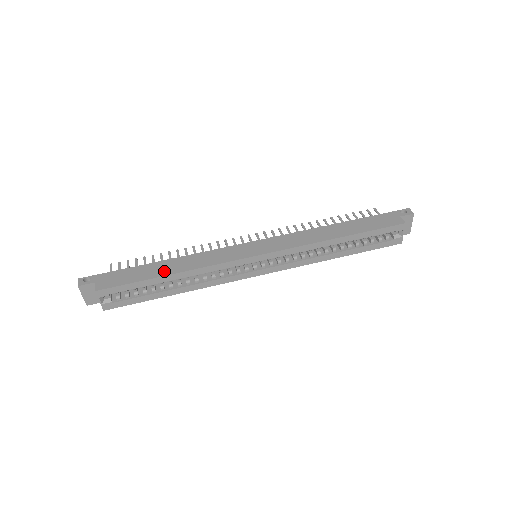
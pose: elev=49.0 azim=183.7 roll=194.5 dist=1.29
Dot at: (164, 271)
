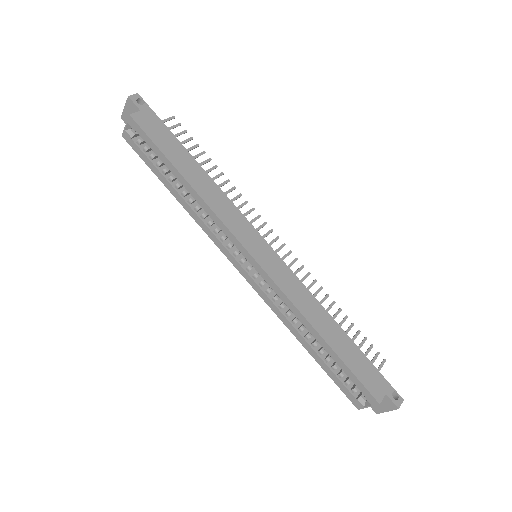
Dot at: (186, 170)
